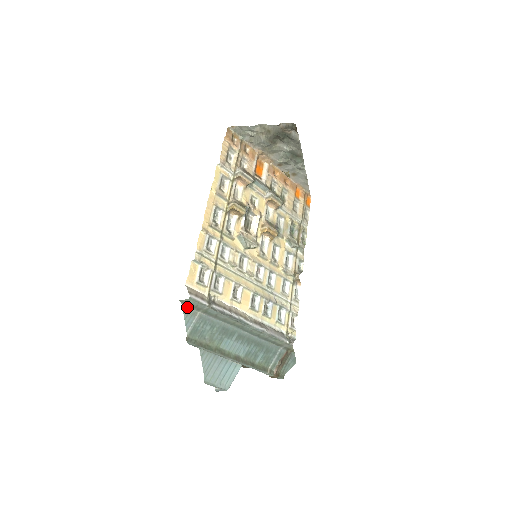
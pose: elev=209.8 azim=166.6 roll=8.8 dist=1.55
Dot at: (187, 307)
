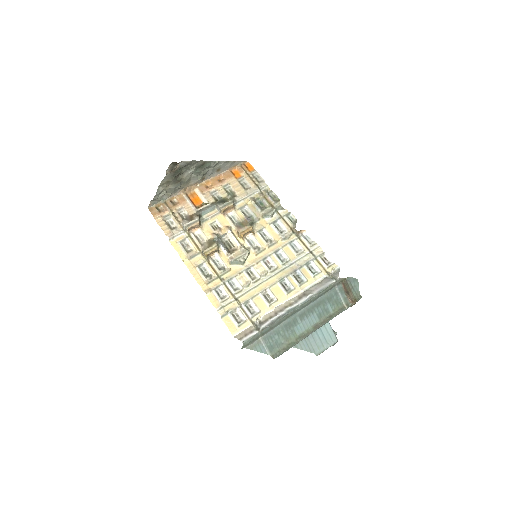
Dot at: (250, 345)
